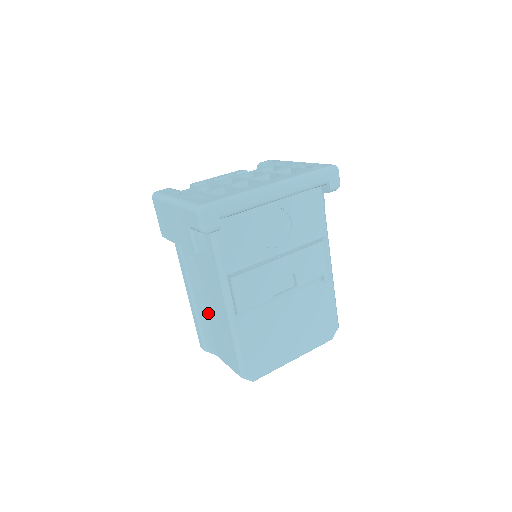
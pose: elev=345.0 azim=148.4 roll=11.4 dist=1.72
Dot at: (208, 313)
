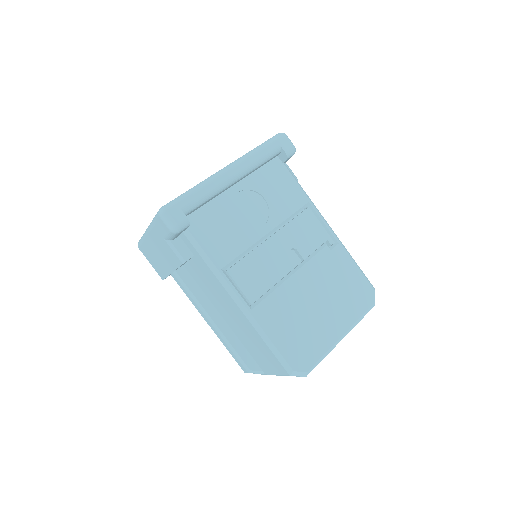
Dot at: (233, 330)
